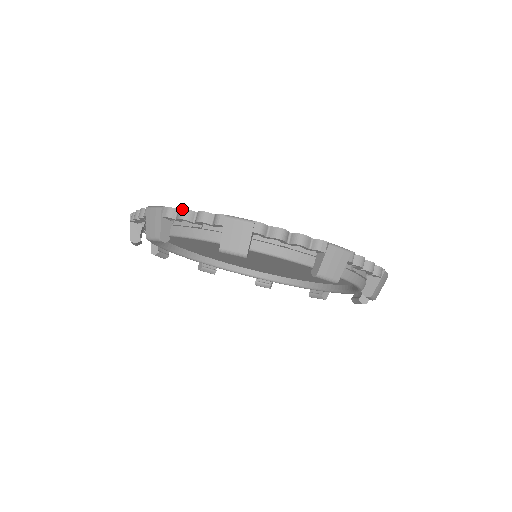
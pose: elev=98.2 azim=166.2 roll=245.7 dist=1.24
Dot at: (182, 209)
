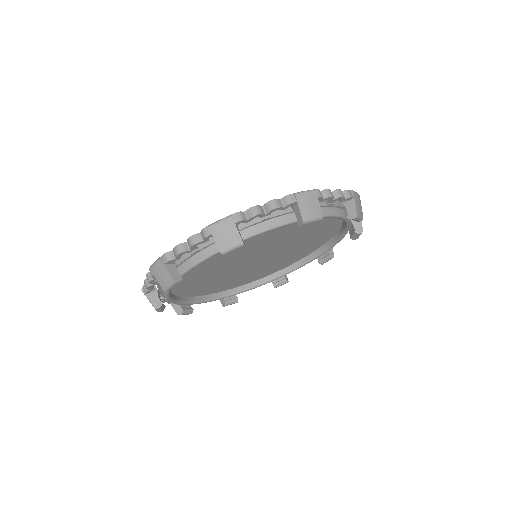
Dot at: (175, 247)
